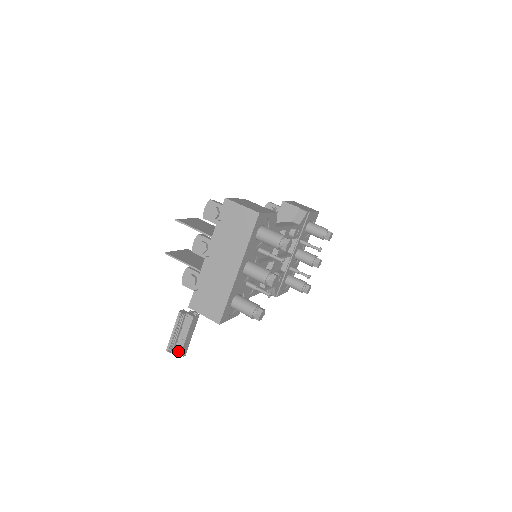
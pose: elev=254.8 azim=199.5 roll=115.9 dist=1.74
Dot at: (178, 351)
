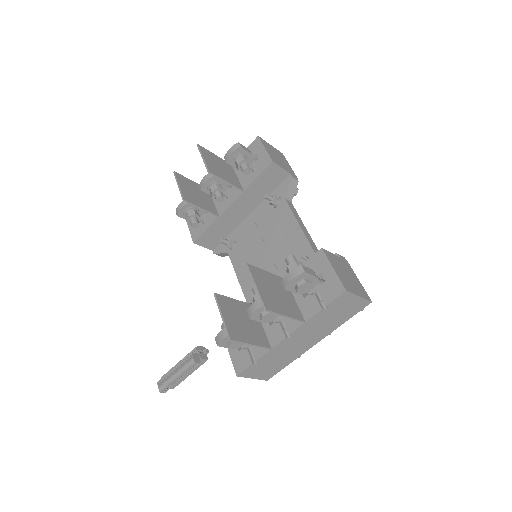
Dot at: (173, 386)
